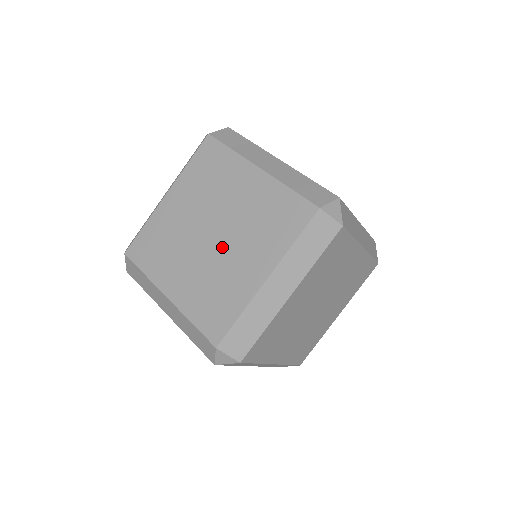
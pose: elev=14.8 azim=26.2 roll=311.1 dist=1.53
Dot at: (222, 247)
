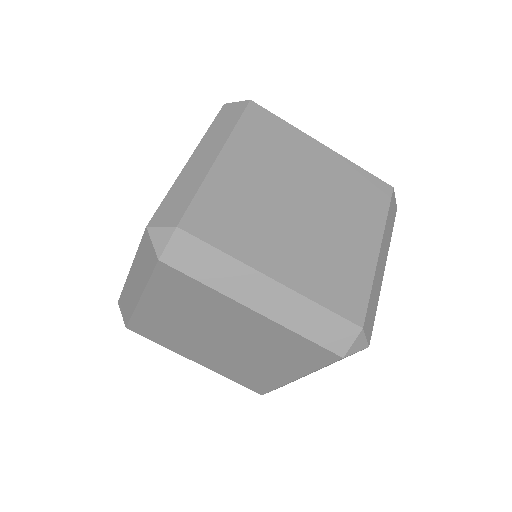
Dot at: occluded
